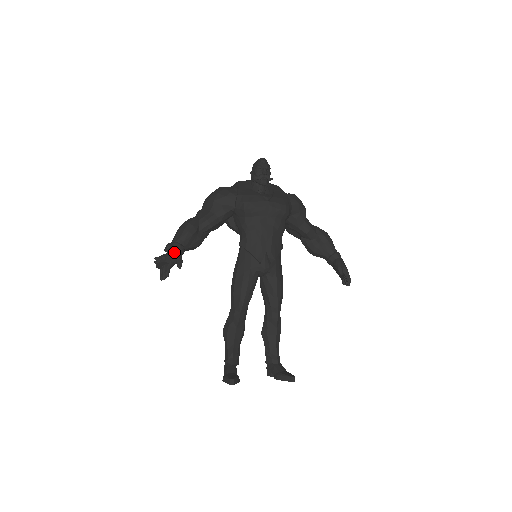
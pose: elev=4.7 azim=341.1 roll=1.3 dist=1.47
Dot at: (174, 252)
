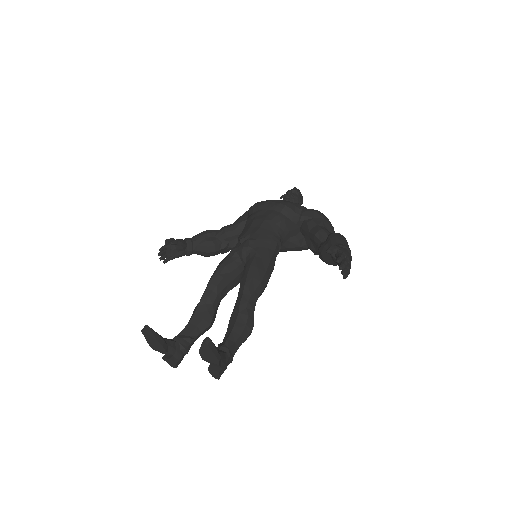
Dot at: occluded
